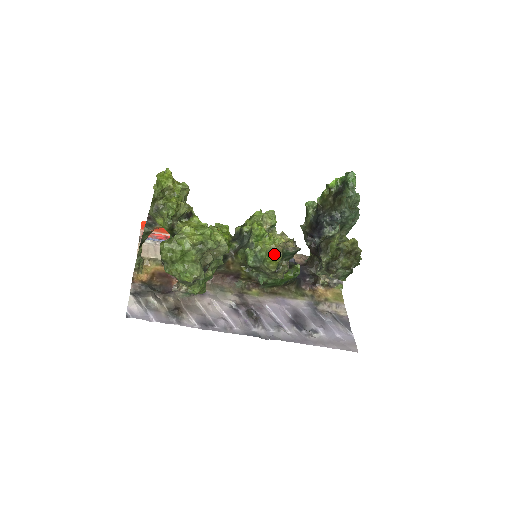
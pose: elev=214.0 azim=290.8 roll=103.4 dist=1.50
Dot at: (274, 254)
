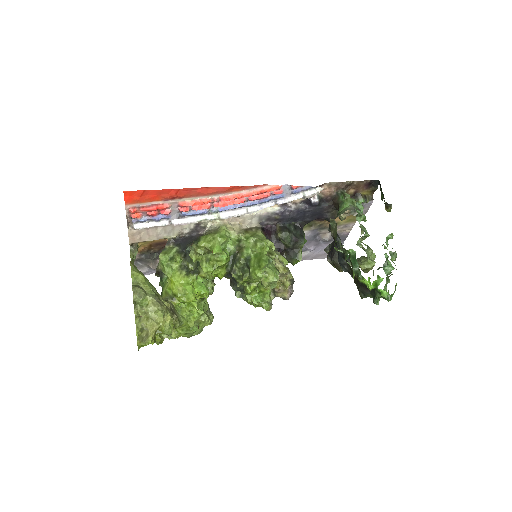
Dot at: occluded
